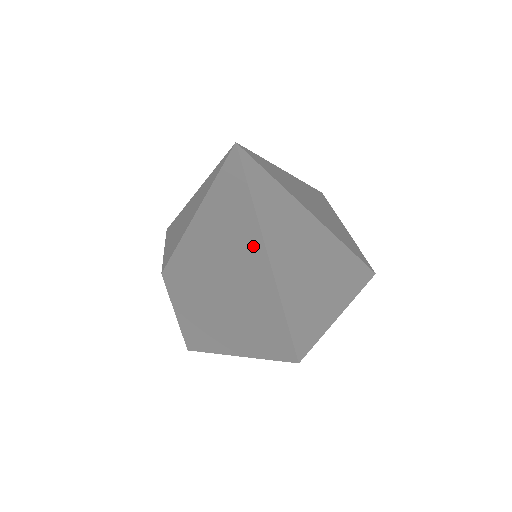
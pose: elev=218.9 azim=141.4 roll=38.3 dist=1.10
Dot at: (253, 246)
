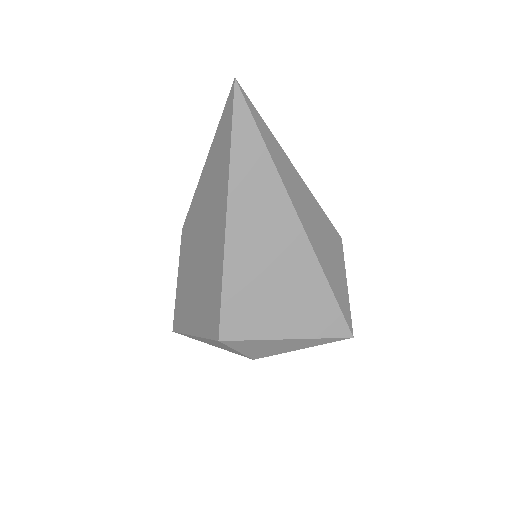
Dot at: (224, 183)
